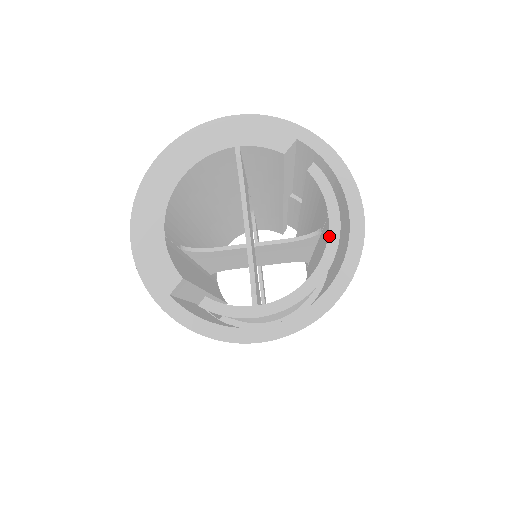
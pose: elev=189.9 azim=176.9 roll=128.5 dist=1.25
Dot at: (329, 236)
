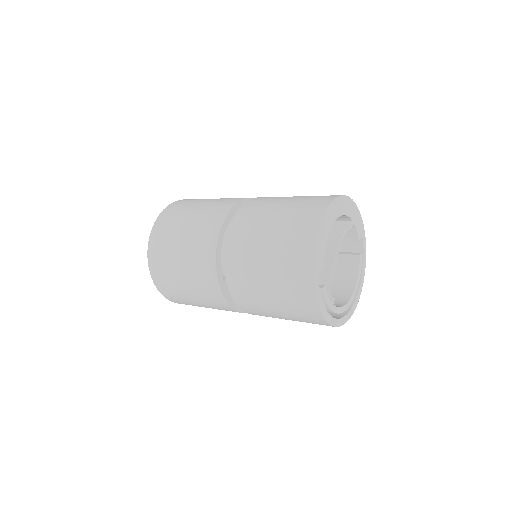
Dot at: (354, 290)
